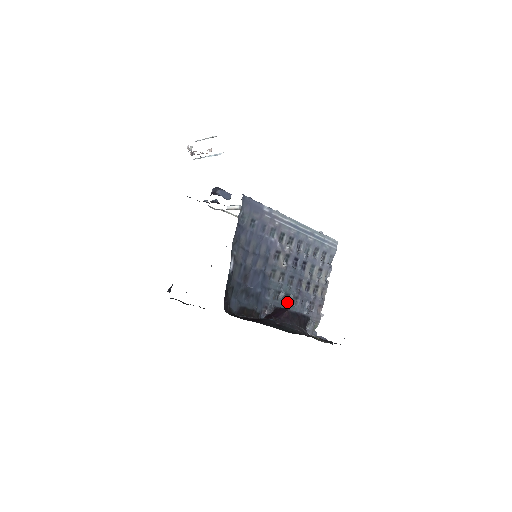
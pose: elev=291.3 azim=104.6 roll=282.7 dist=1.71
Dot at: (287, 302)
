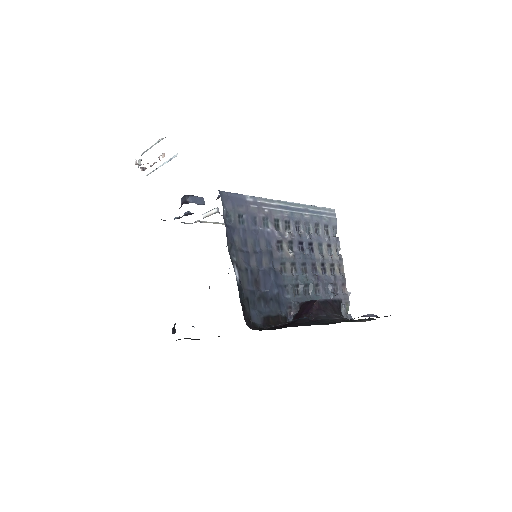
Dot at: (309, 293)
